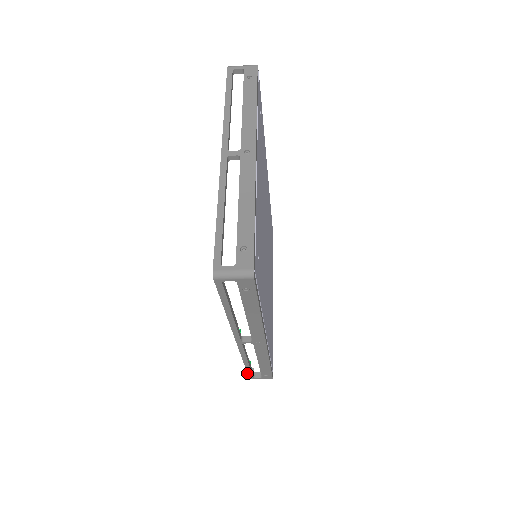
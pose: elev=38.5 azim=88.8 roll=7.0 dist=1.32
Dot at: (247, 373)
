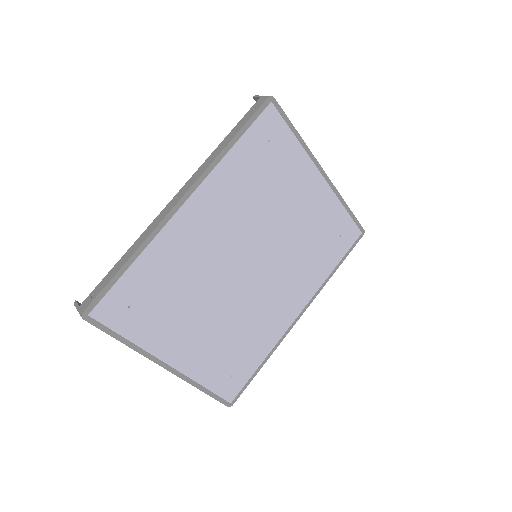
Dot at: occluded
